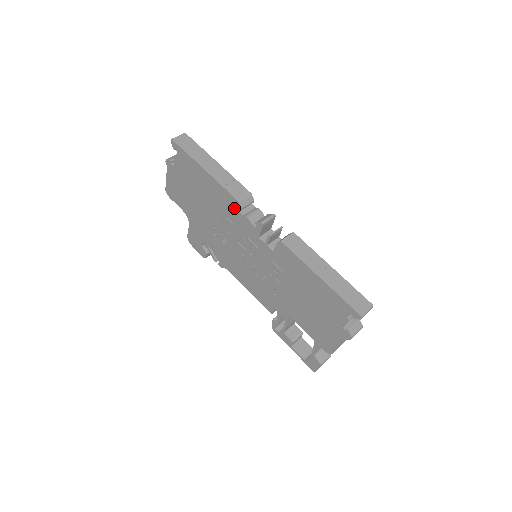
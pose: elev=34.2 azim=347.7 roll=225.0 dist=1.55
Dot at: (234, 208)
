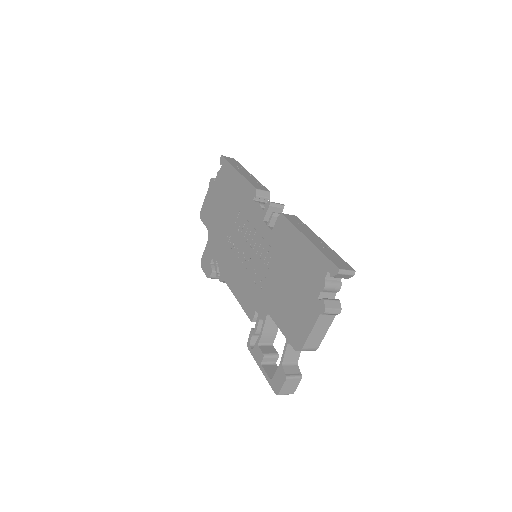
Dot at: (251, 198)
